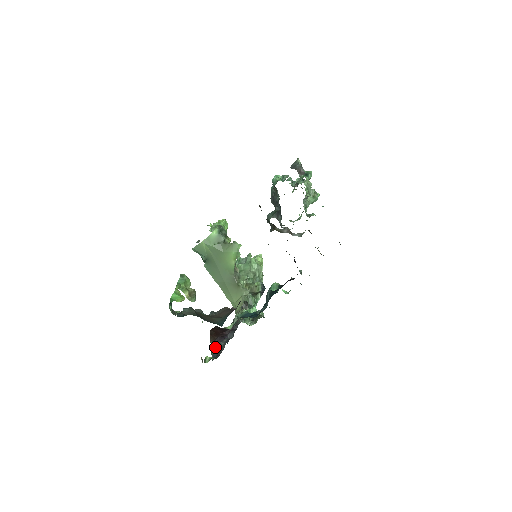
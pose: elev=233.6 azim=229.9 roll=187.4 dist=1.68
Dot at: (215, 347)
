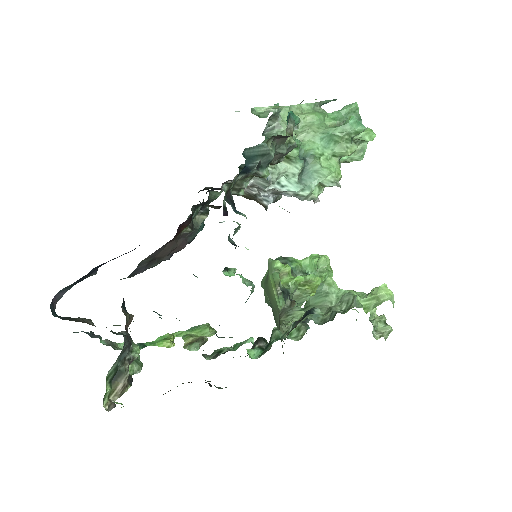
Dot at: occluded
